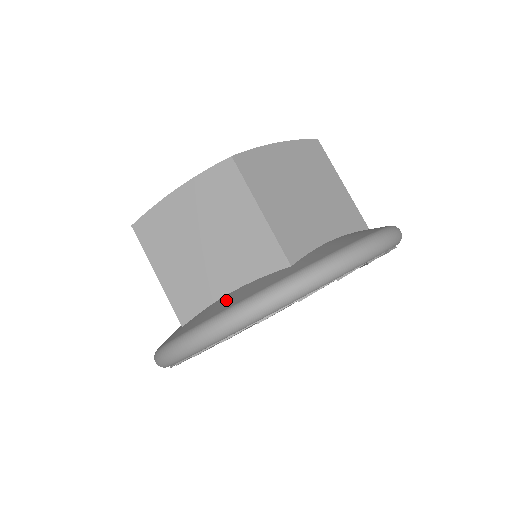
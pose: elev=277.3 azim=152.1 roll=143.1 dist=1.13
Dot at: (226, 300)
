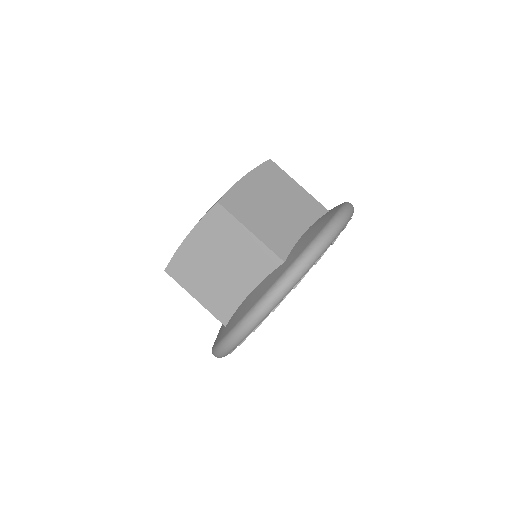
Dot at: (313, 229)
